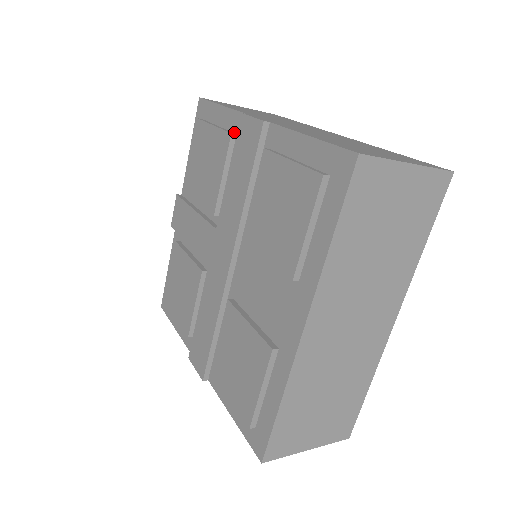
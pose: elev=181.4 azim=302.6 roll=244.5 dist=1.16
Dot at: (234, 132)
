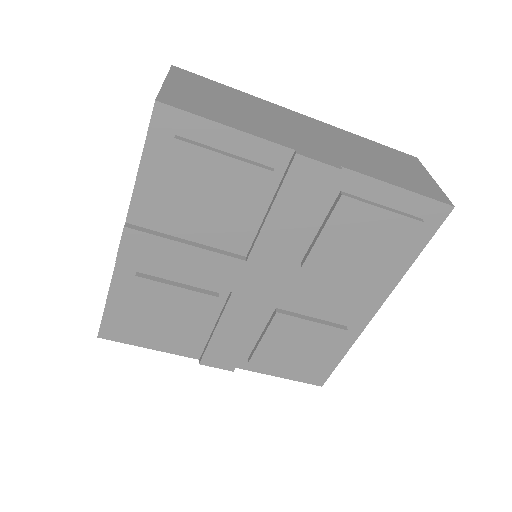
Dot at: (267, 165)
